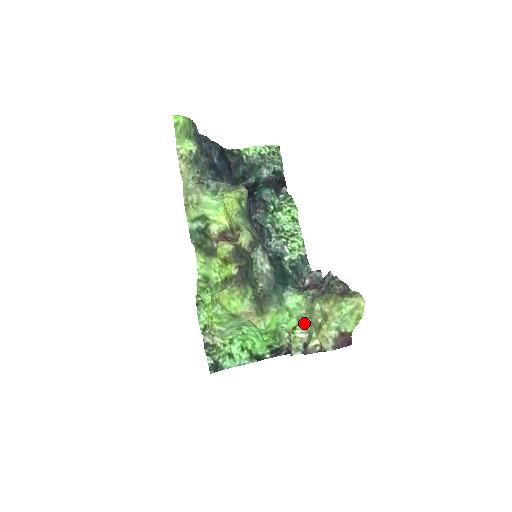
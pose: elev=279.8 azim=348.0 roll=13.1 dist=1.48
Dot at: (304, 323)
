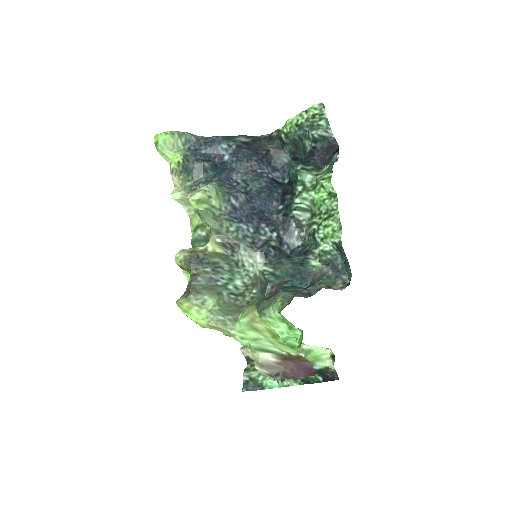
Dot at: occluded
